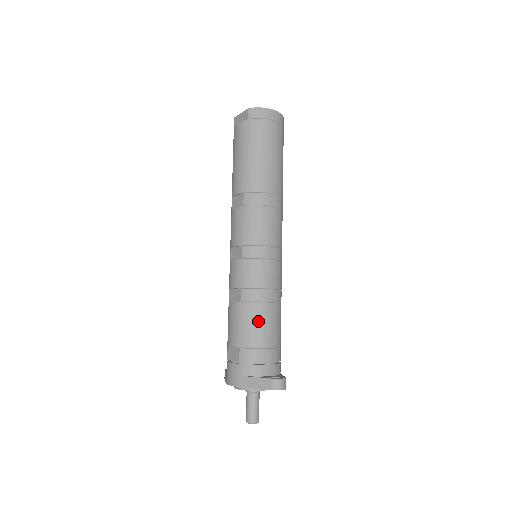
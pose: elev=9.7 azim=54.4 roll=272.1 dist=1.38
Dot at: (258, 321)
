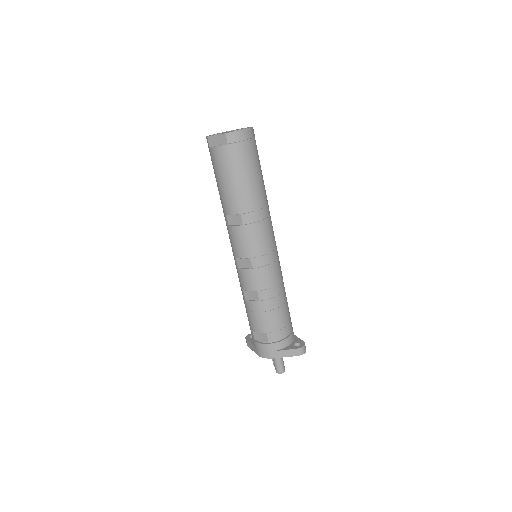
Dot at: (276, 311)
